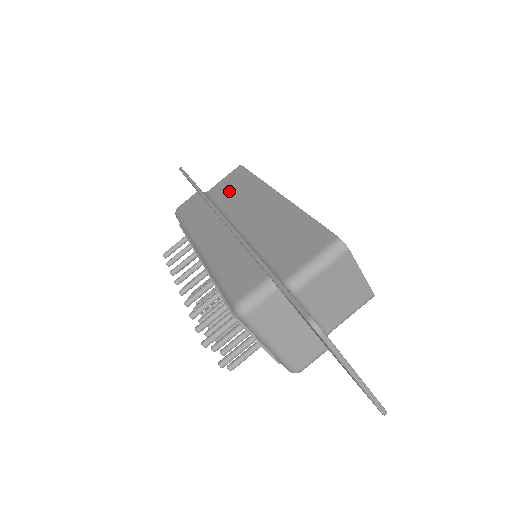
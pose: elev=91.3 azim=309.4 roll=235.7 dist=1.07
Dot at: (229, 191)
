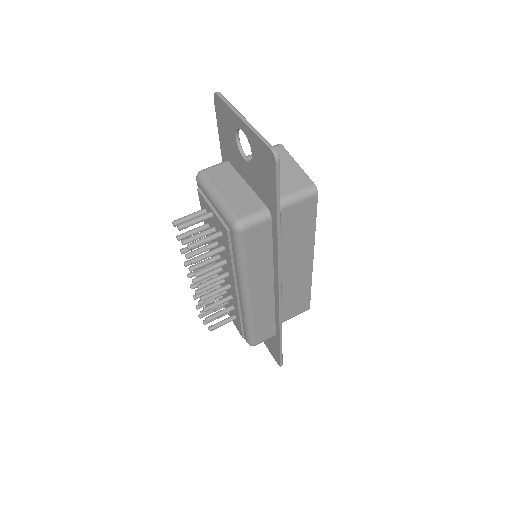
Dot at: occluded
